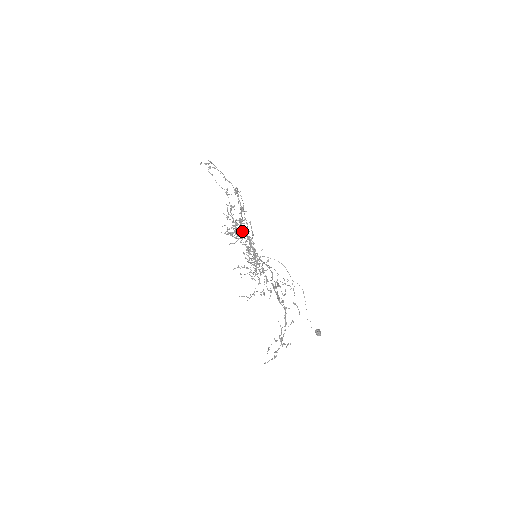
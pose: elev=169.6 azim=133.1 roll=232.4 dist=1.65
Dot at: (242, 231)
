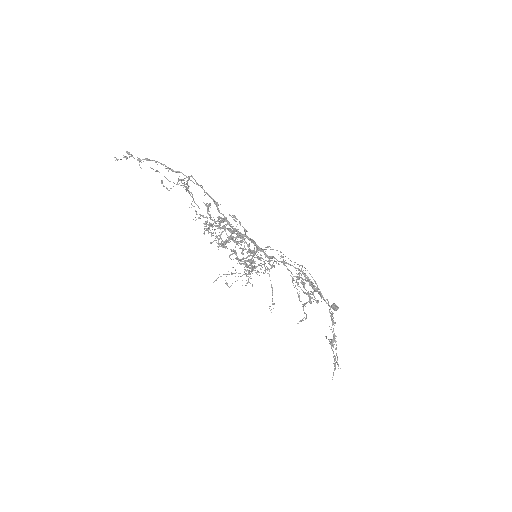
Dot at: occluded
